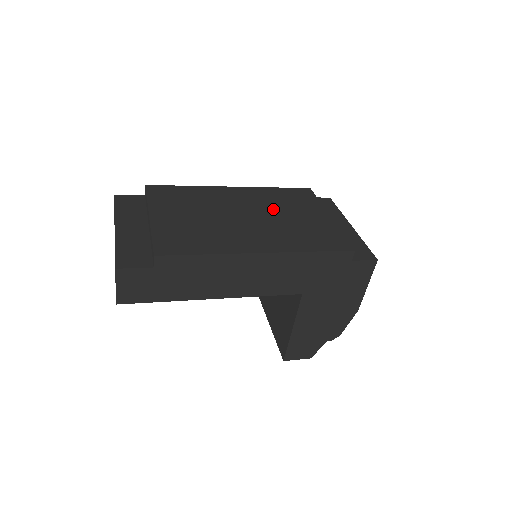
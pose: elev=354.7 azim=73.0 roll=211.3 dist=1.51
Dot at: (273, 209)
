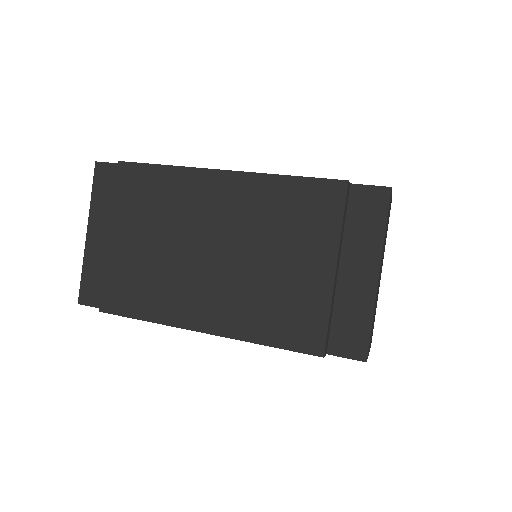
Dot at: (256, 239)
